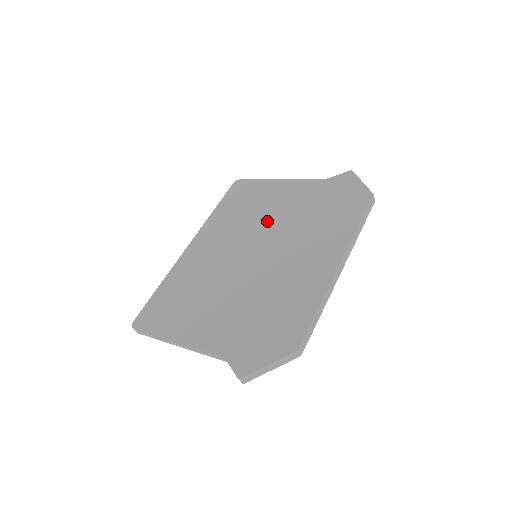
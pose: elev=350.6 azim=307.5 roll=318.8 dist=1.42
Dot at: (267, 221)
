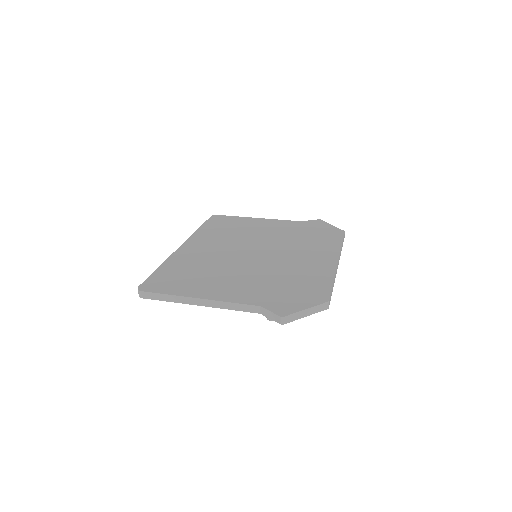
Dot at: (259, 237)
